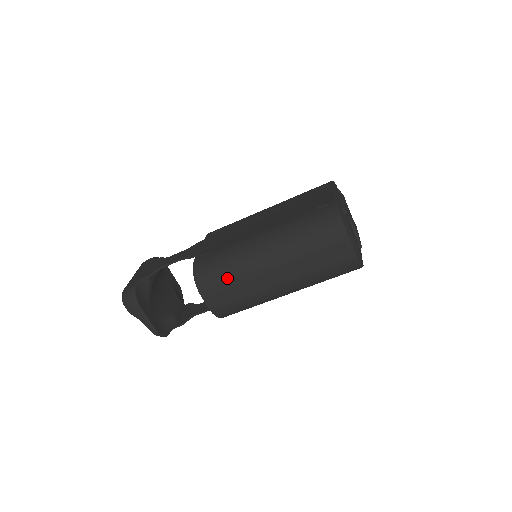
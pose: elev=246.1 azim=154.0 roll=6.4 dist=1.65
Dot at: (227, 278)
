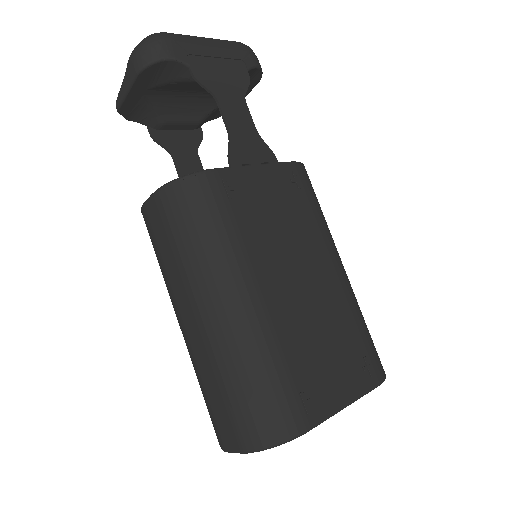
Dot at: (178, 241)
